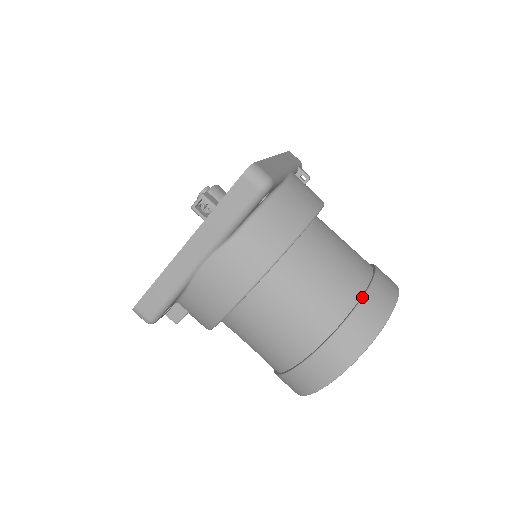
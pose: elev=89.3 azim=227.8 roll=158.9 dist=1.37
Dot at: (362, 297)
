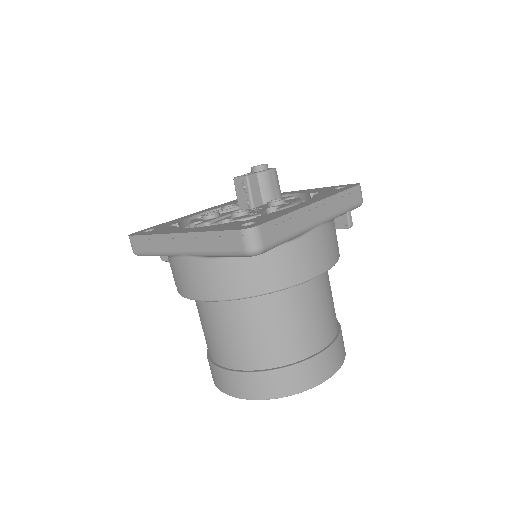
Dot at: (288, 366)
